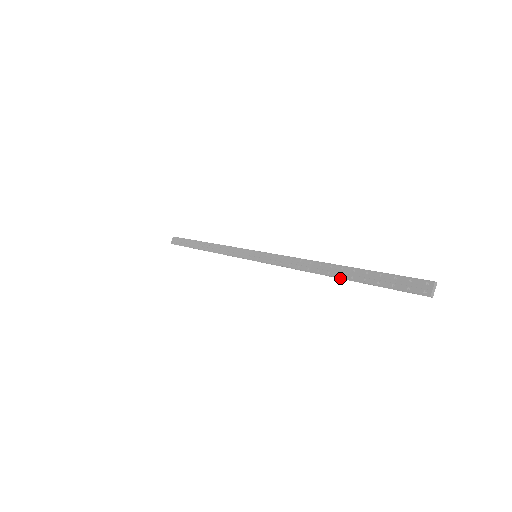
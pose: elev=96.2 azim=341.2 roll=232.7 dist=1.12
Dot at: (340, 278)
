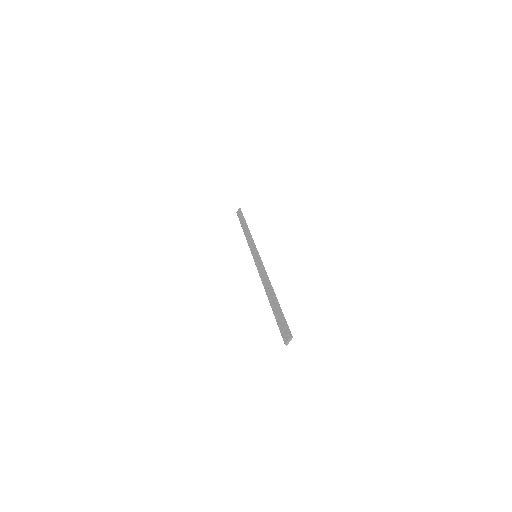
Dot at: (270, 302)
